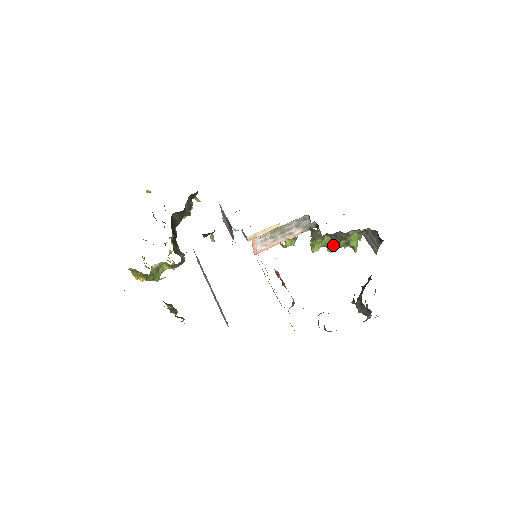
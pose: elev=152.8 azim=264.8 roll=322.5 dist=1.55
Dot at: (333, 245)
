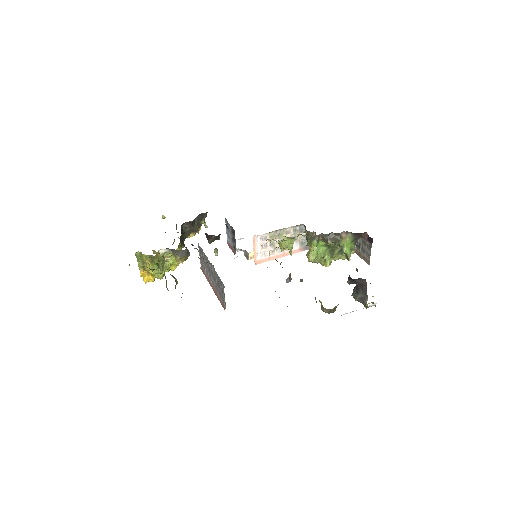
Dot at: (328, 257)
